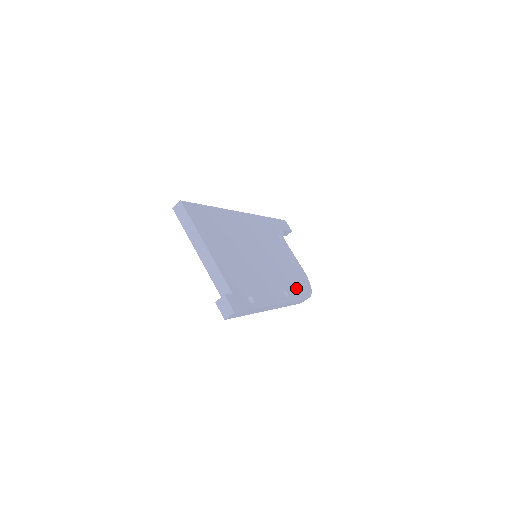
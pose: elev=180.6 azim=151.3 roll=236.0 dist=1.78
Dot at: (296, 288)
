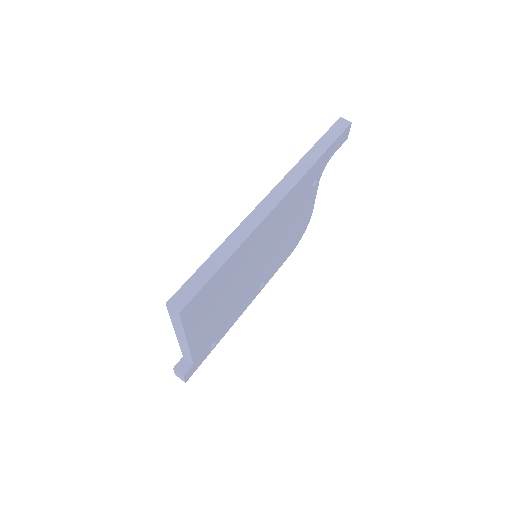
Dot at: (281, 259)
